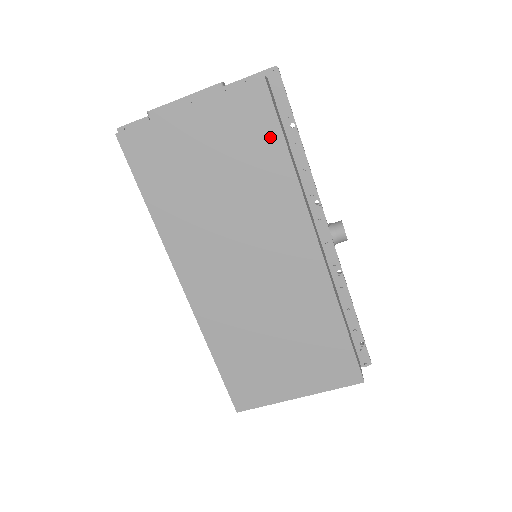
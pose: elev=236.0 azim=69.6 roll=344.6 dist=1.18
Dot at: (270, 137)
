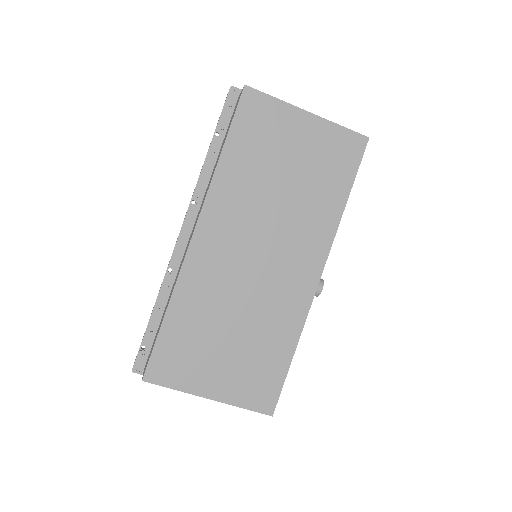
Dot at: (345, 177)
